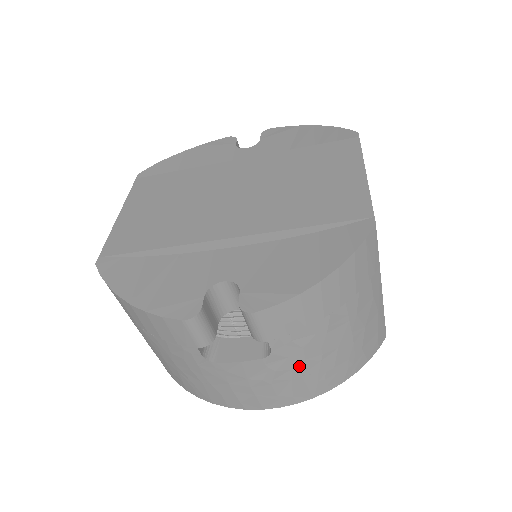
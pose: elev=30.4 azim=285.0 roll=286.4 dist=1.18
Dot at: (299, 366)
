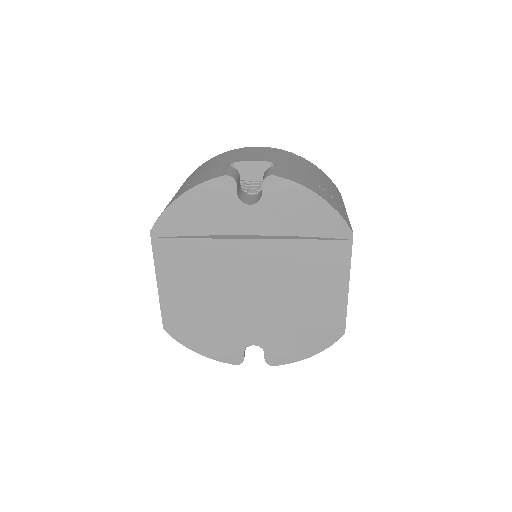
Dot at: occluded
